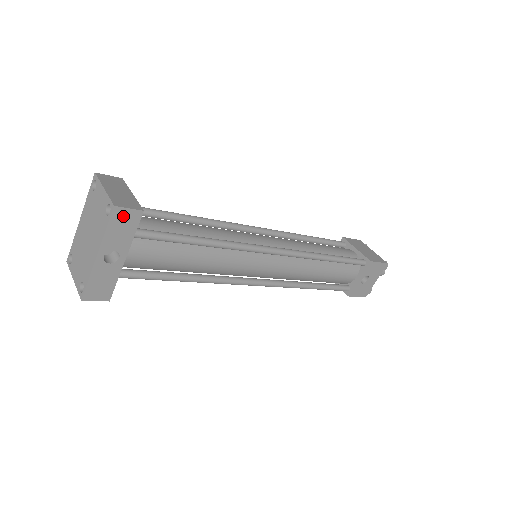
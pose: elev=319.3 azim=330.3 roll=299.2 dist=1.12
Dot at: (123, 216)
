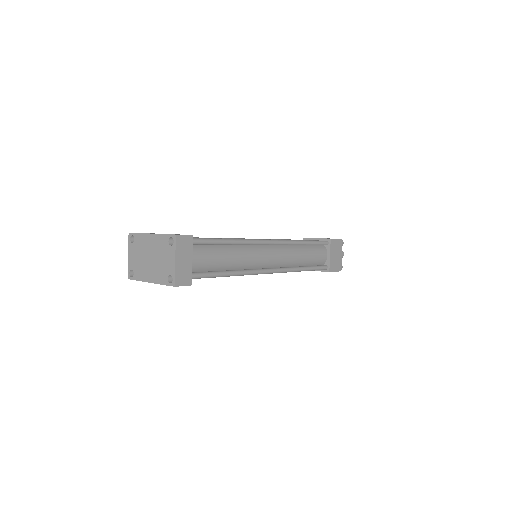
Dot at: occluded
